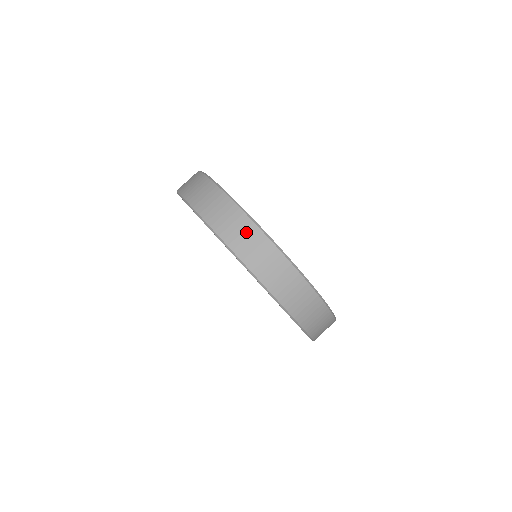
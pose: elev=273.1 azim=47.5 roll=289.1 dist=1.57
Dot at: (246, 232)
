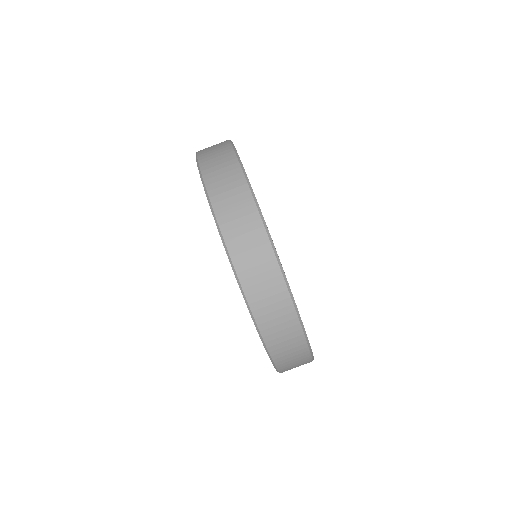
Dot at: (251, 234)
